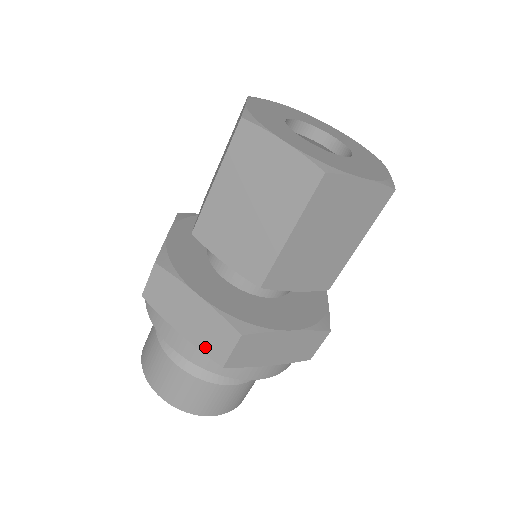
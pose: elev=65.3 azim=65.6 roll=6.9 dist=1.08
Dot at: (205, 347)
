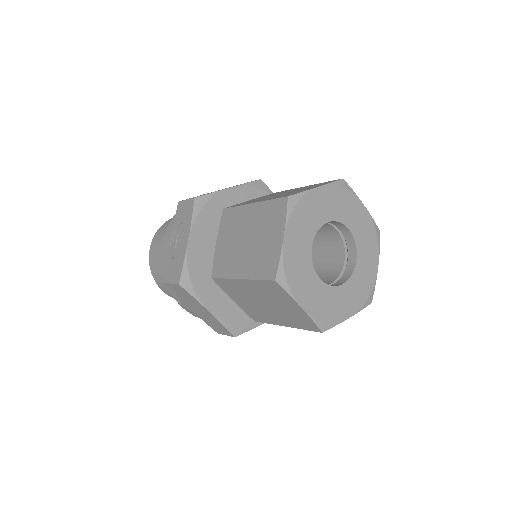
Dot at: (208, 323)
